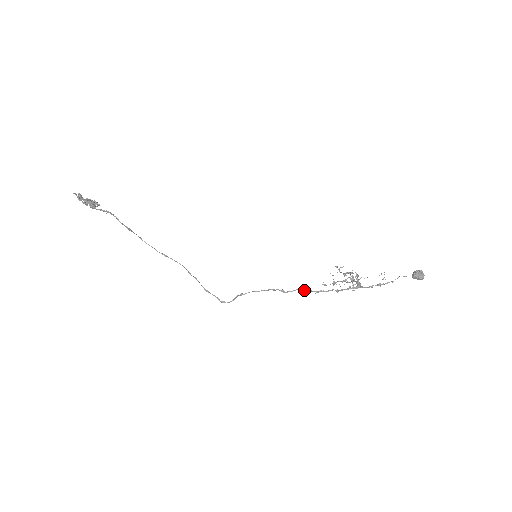
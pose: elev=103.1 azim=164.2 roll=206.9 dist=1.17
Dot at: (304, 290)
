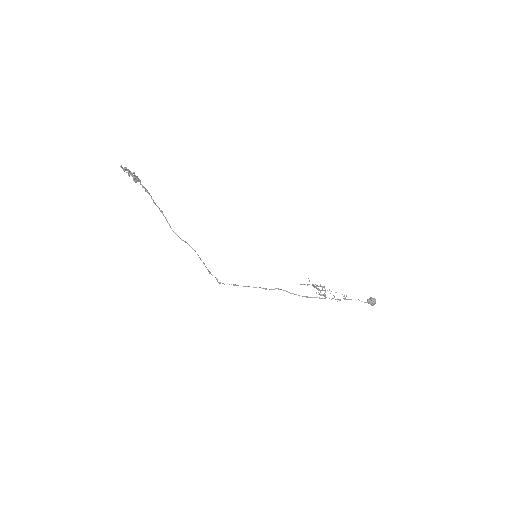
Dot at: occluded
